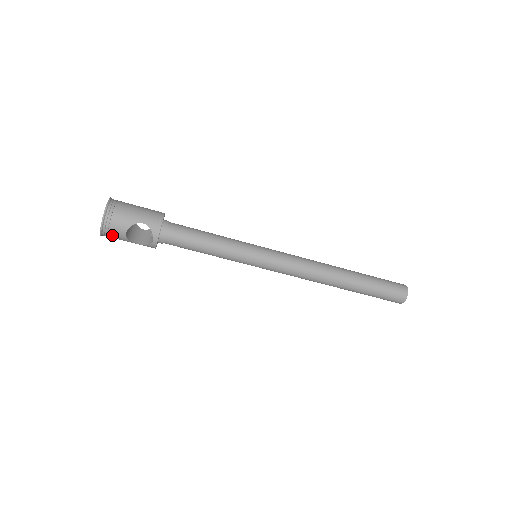
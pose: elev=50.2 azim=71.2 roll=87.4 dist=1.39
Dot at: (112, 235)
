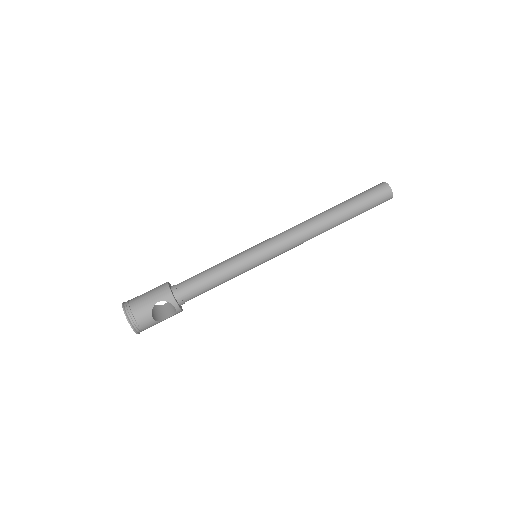
Dot at: (145, 327)
